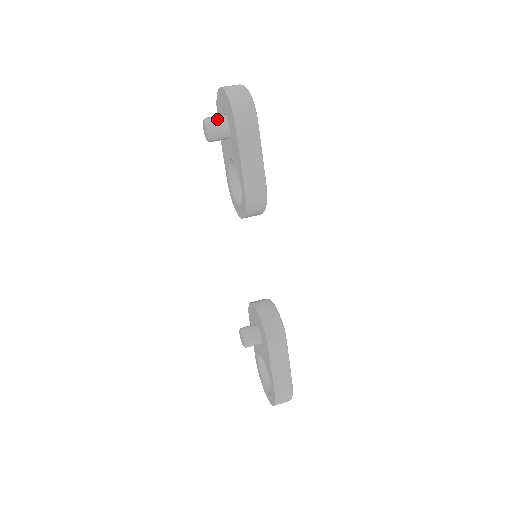
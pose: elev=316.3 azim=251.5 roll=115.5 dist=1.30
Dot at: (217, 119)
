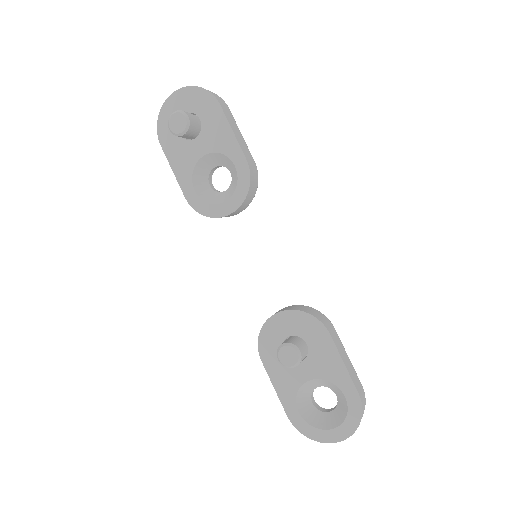
Dot at: (187, 112)
